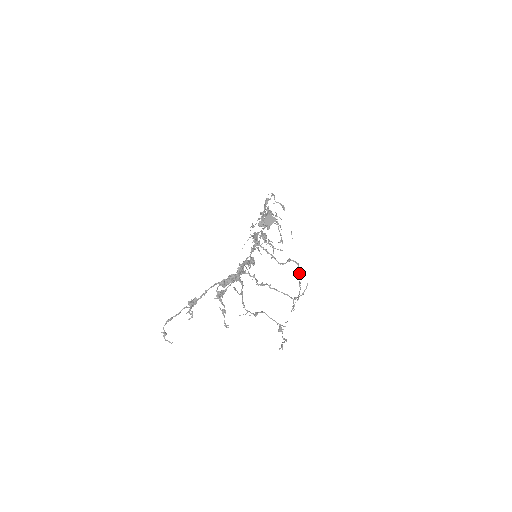
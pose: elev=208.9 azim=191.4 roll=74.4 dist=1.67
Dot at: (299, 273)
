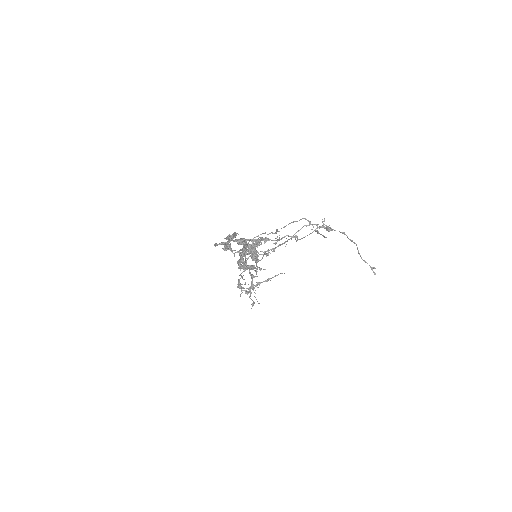
Dot at: occluded
